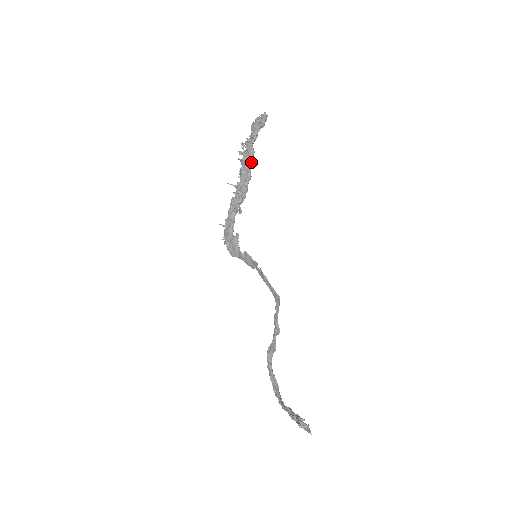
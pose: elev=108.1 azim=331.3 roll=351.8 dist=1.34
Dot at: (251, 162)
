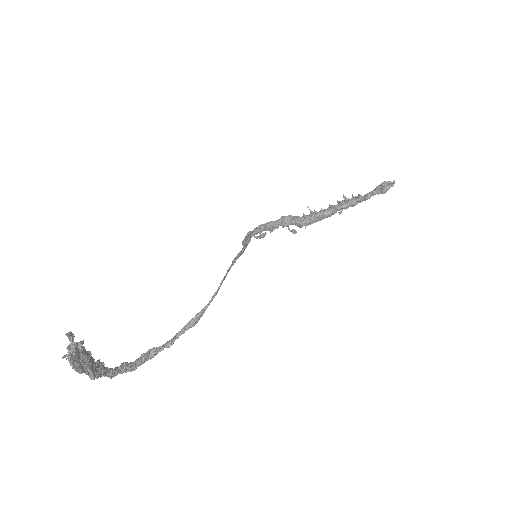
Dot at: (343, 207)
